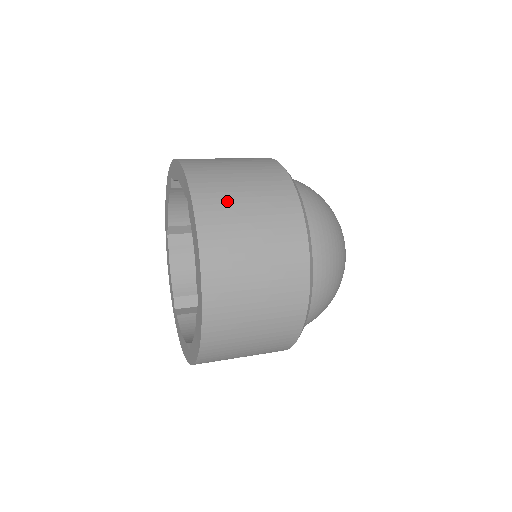
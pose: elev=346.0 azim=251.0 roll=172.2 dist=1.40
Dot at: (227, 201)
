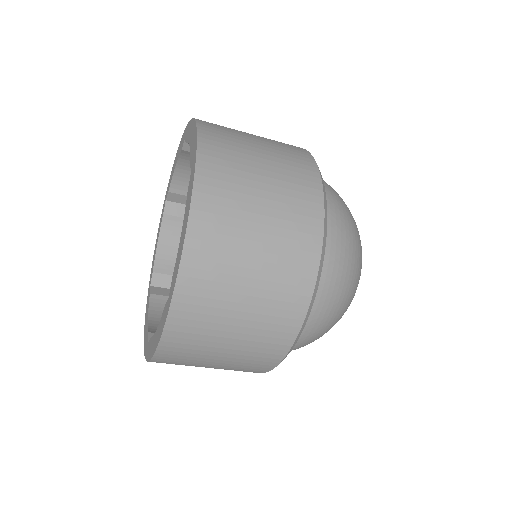
Dot at: (237, 188)
